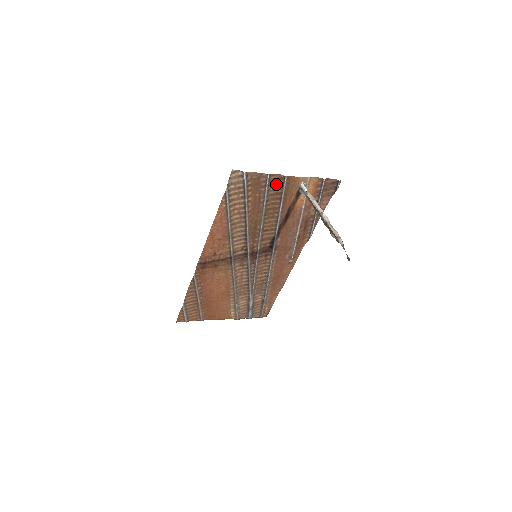
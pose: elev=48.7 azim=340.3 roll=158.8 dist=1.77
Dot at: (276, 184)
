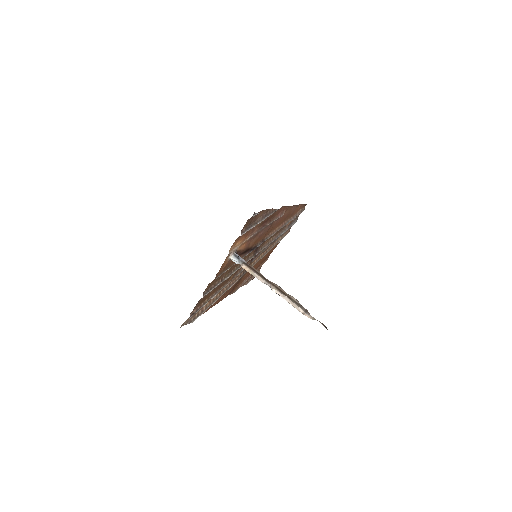
Dot at: (214, 281)
